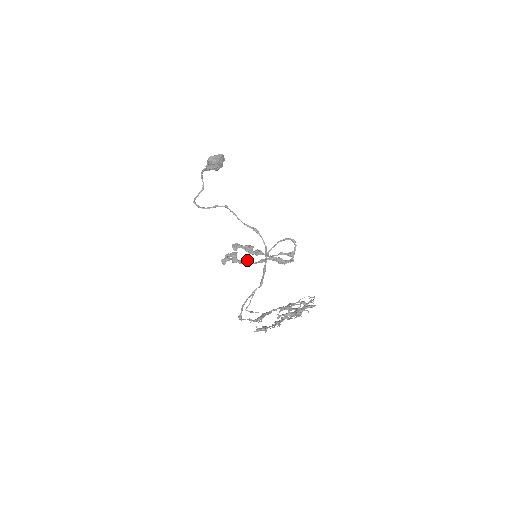
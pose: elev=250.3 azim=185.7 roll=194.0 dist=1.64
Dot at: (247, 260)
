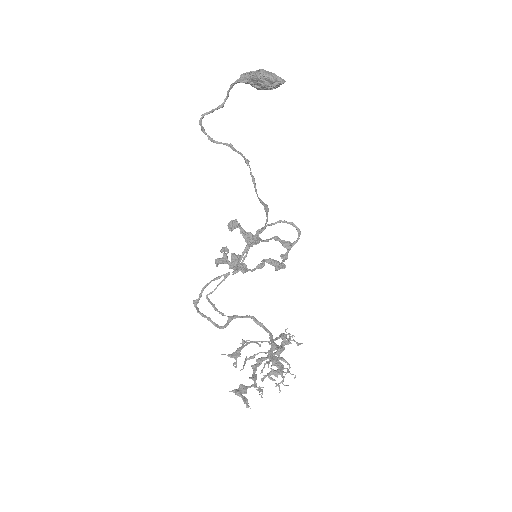
Dot at: (246, 266)
